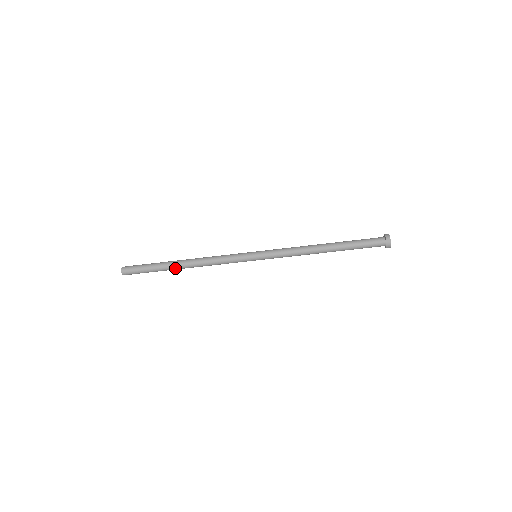
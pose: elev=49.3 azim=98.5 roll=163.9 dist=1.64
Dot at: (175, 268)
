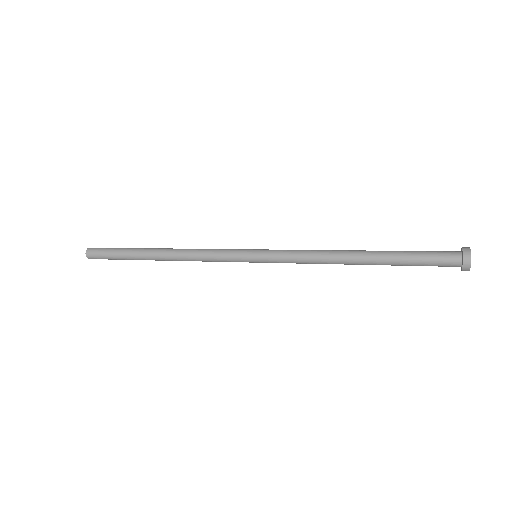
Dot at: (152, 259)
